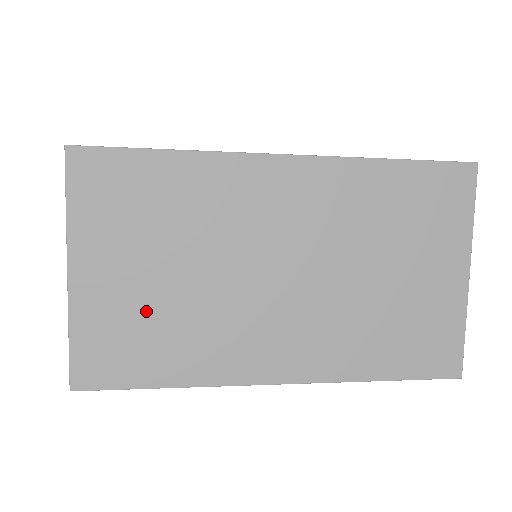
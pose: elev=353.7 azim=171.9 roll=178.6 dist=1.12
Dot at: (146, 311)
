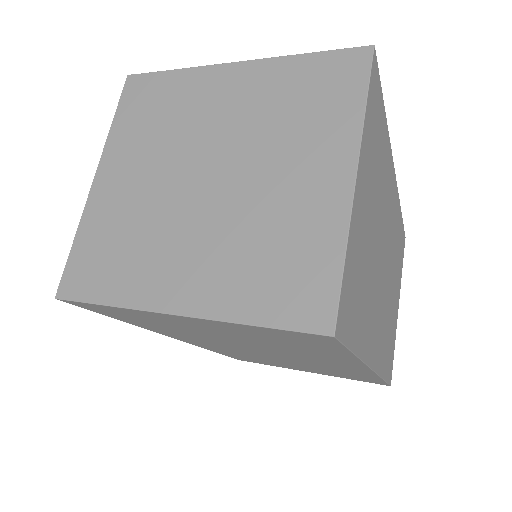
Dot at: (365, 259)
